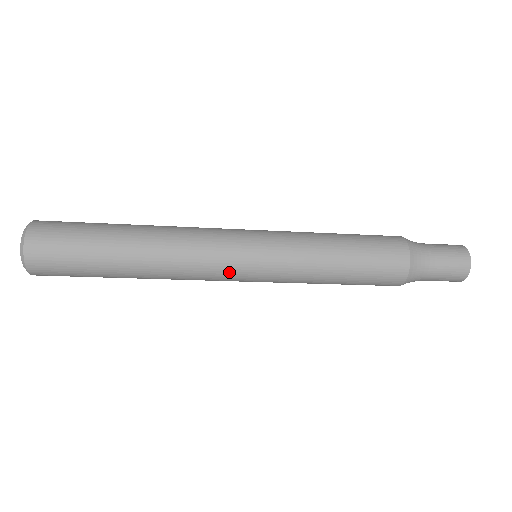
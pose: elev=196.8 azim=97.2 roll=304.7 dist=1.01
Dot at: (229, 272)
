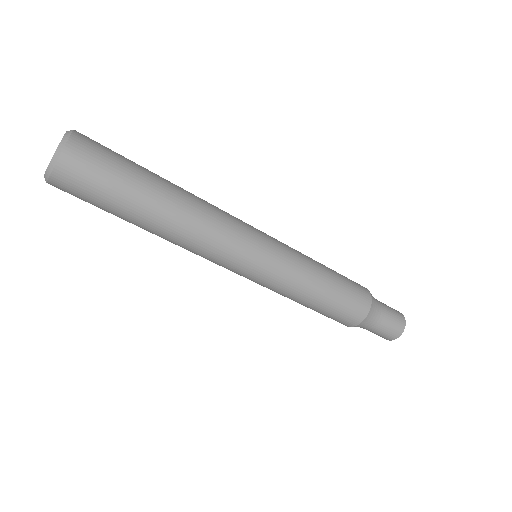
Dot at: (231, 266)
